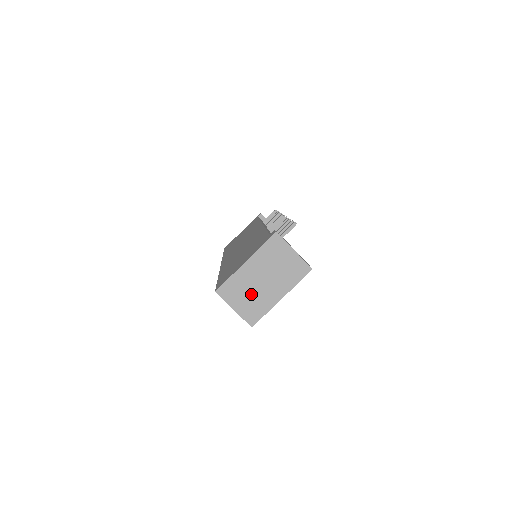
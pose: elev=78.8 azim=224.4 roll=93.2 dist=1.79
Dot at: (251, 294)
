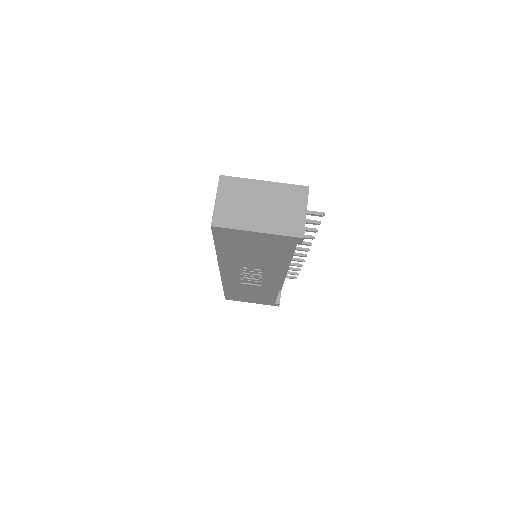
Dot at: (241, 204)
